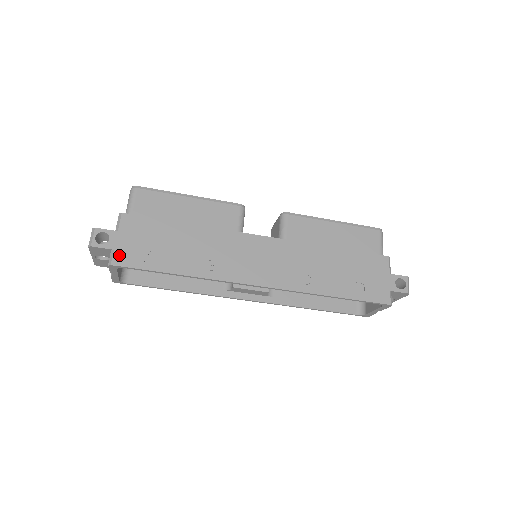
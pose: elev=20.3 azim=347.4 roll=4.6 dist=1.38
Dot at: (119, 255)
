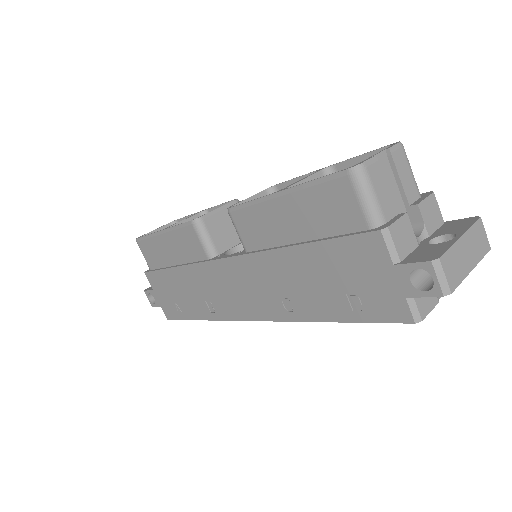
Dot at: (165, 310)
